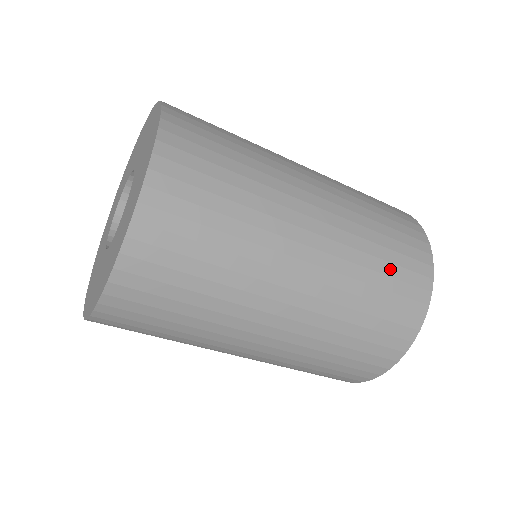
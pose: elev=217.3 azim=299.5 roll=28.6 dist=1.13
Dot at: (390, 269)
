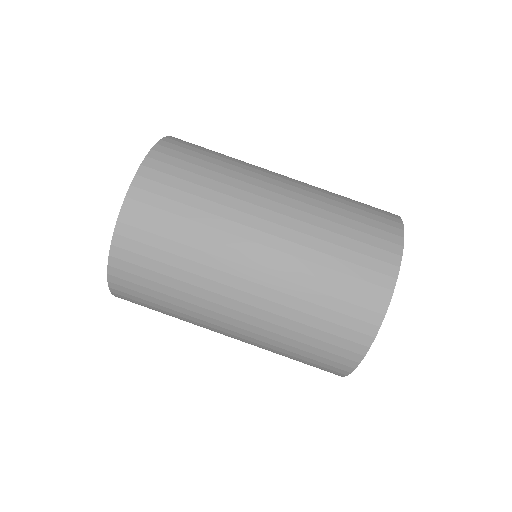
Dot at: occluded
